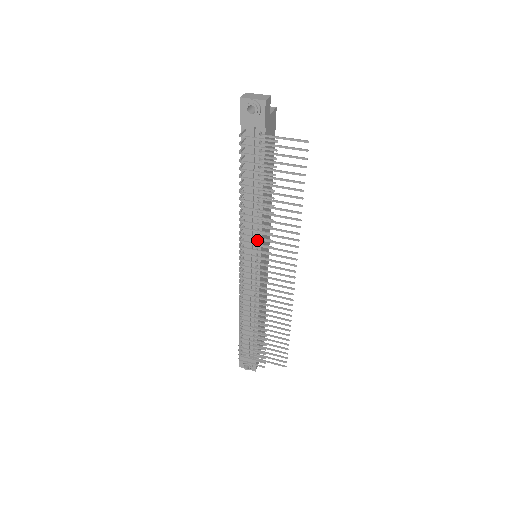
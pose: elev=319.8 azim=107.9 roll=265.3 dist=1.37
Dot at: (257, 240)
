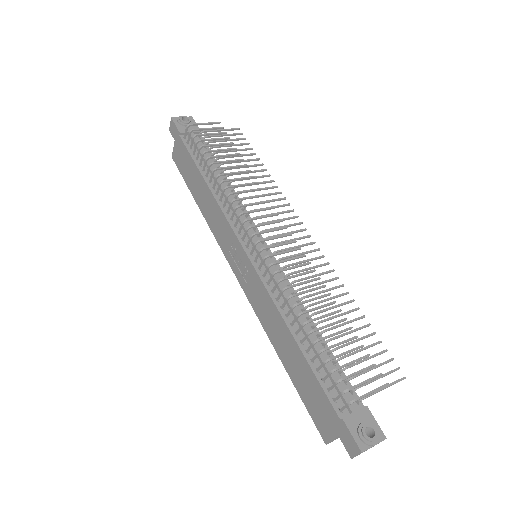
Dot at: (249, 223)
